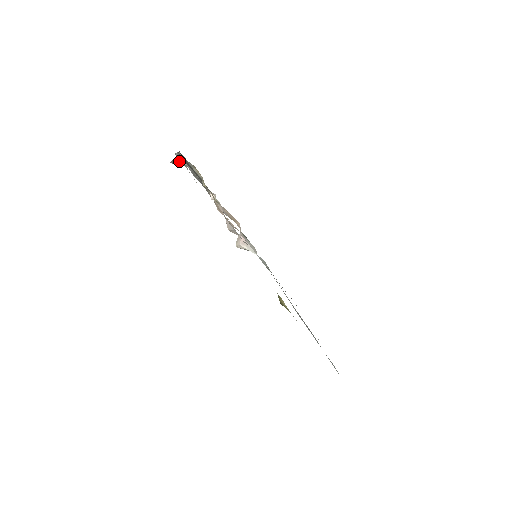
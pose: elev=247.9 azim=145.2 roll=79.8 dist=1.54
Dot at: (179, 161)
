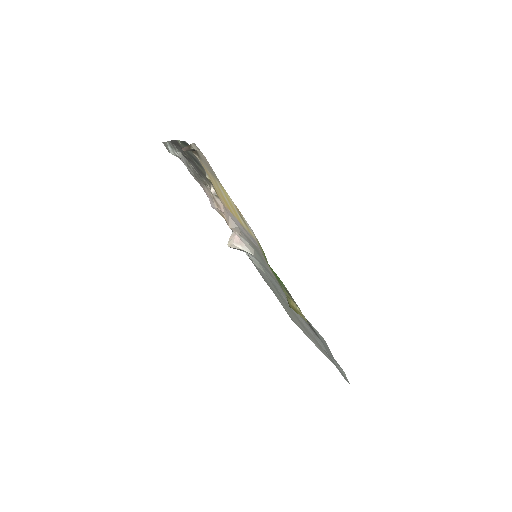
Dot at: (193, 148)
